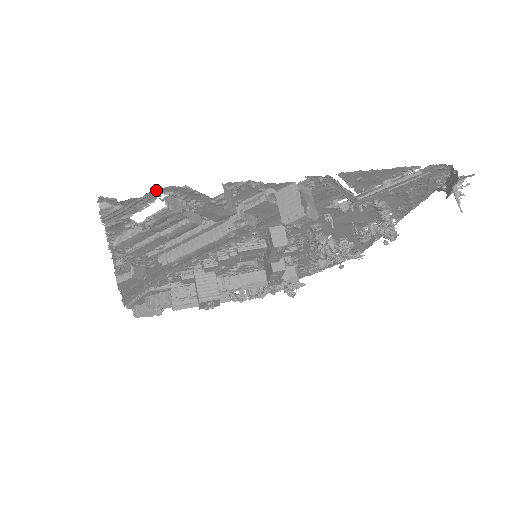
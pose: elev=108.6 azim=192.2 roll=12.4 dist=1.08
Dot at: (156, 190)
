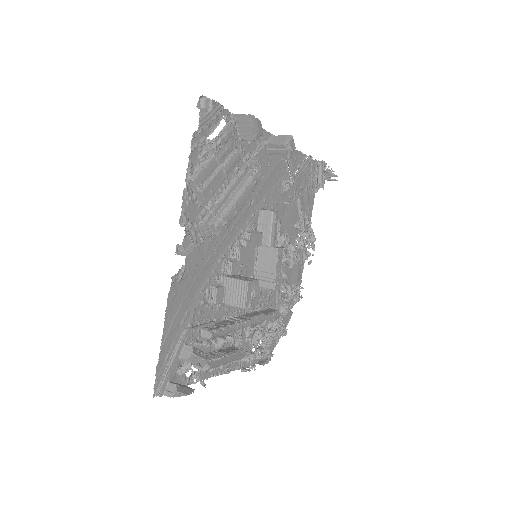
Dot at: (222, 109)
